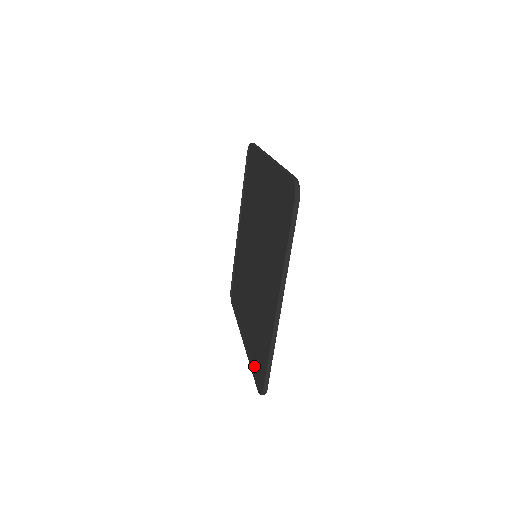
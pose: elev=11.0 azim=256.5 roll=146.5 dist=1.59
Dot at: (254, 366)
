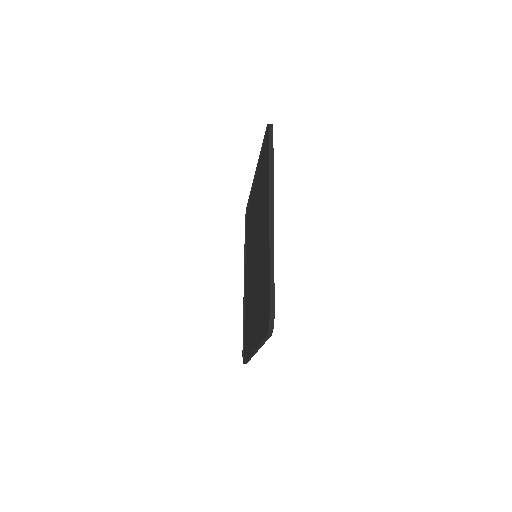
Dot at: (244, 327)
